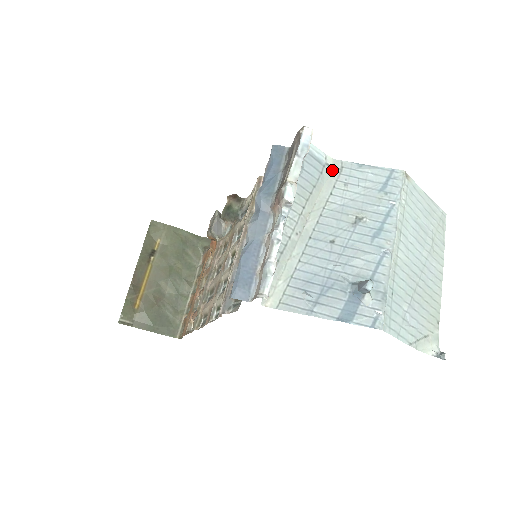
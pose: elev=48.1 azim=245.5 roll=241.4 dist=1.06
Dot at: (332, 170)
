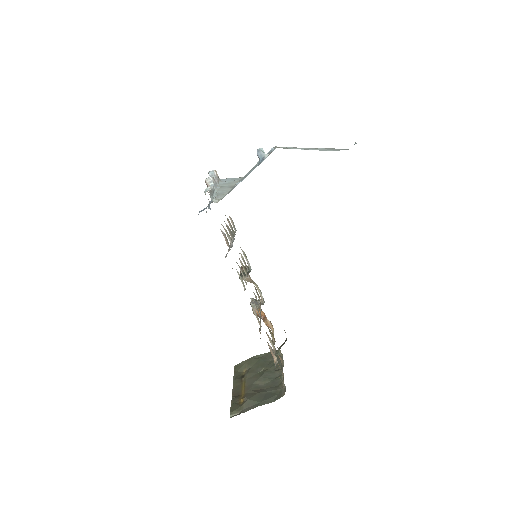
Dot at: occluded
